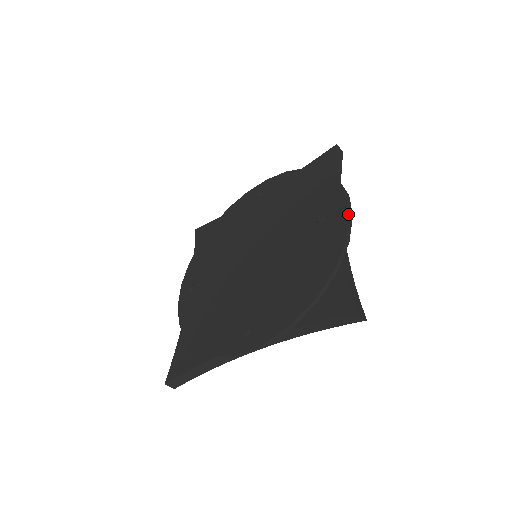
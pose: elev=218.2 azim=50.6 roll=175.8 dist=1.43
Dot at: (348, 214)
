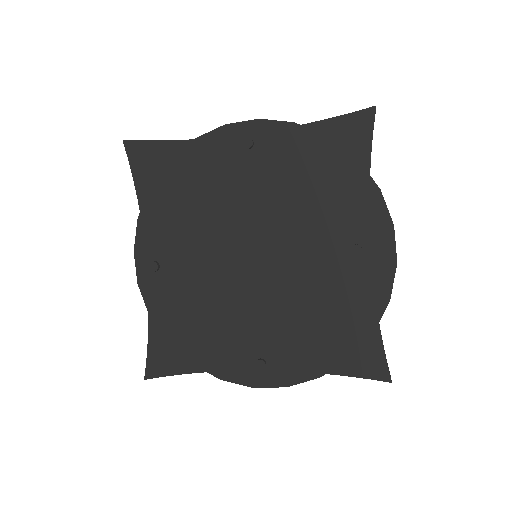
Dot at: (394, 262)
